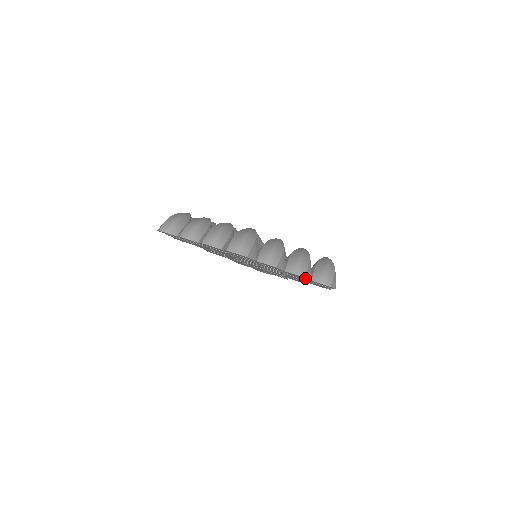
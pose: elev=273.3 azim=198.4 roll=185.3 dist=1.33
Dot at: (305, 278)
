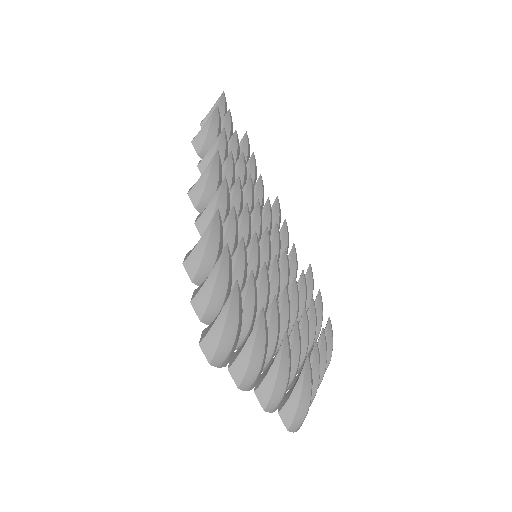
Dot at: occluded
